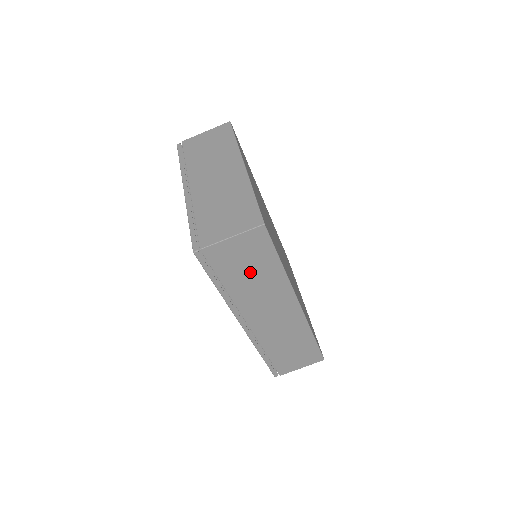
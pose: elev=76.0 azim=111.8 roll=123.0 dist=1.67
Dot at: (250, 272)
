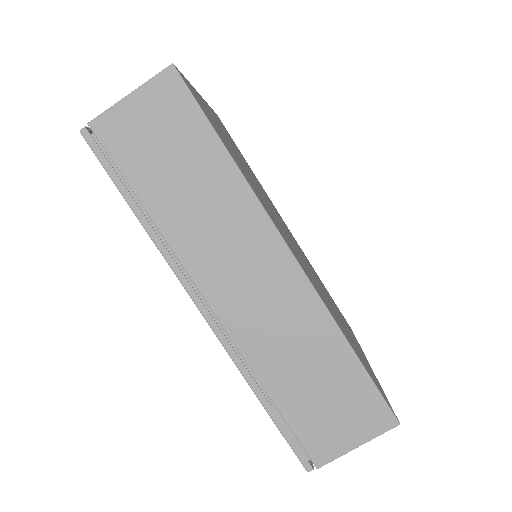
Dot at: (178, 170)
